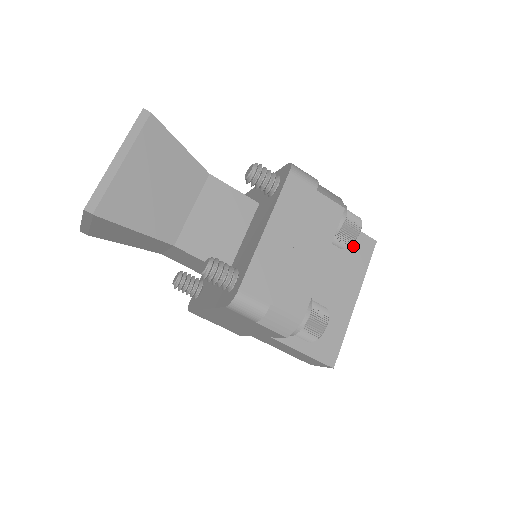
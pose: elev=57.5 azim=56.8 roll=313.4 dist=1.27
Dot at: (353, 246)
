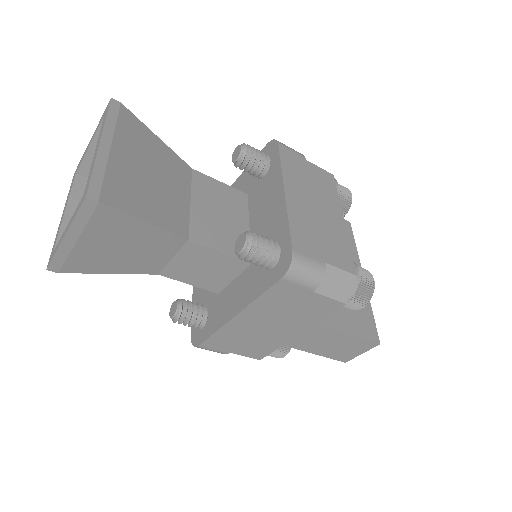
Dot at: occluded
